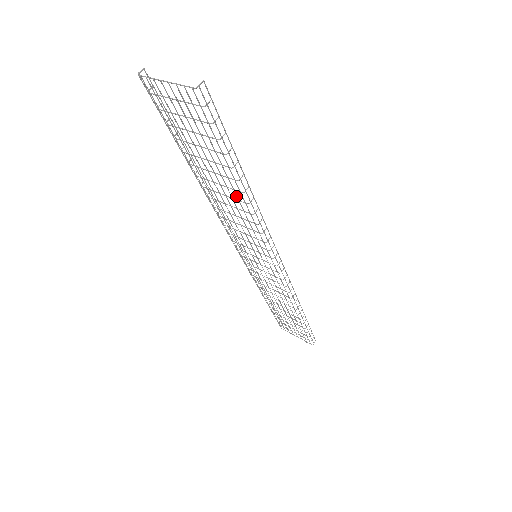
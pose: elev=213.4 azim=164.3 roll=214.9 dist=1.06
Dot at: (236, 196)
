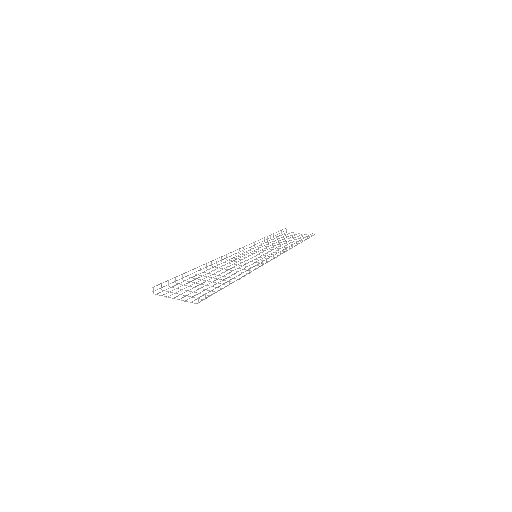
Dot at: occluded
